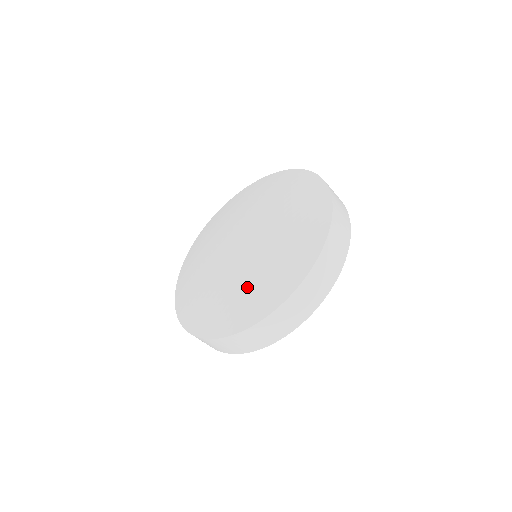
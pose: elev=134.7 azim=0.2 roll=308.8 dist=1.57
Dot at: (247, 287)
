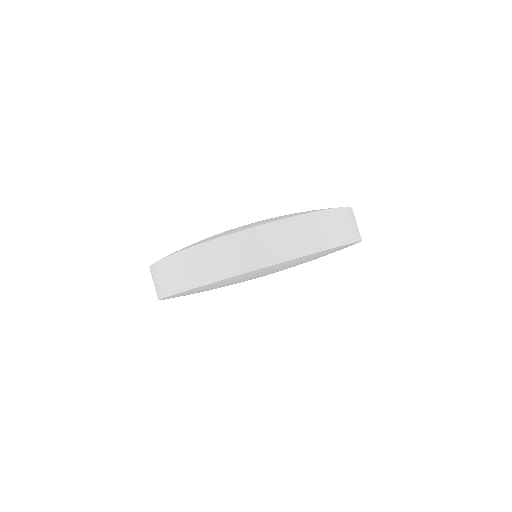
Dot at: (214, 235)
